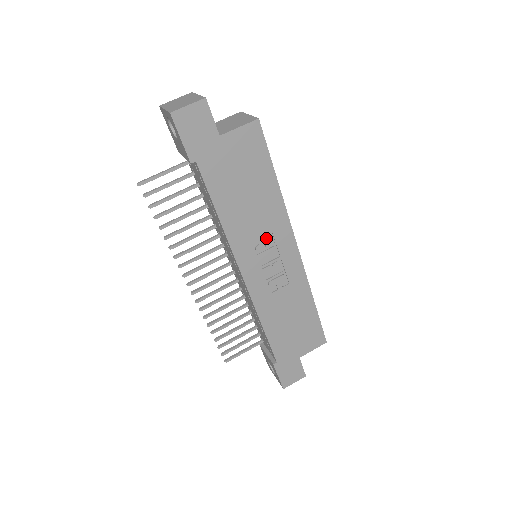
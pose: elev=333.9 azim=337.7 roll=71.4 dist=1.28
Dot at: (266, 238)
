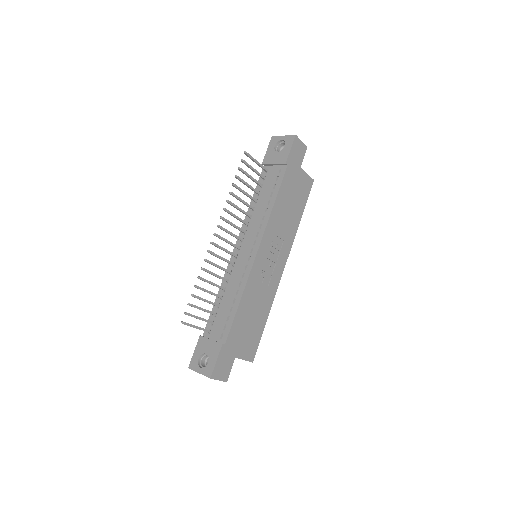
Dot at: (279, 242)
